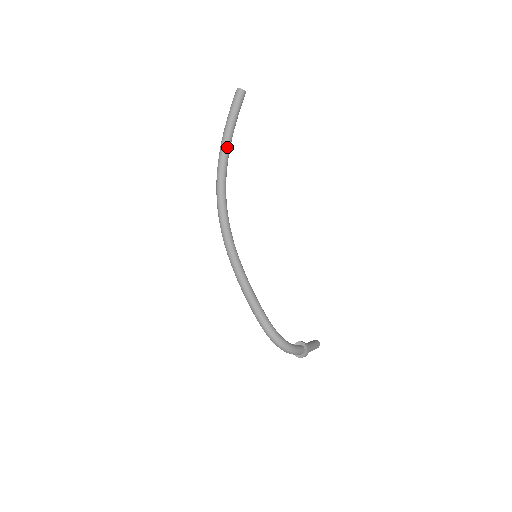
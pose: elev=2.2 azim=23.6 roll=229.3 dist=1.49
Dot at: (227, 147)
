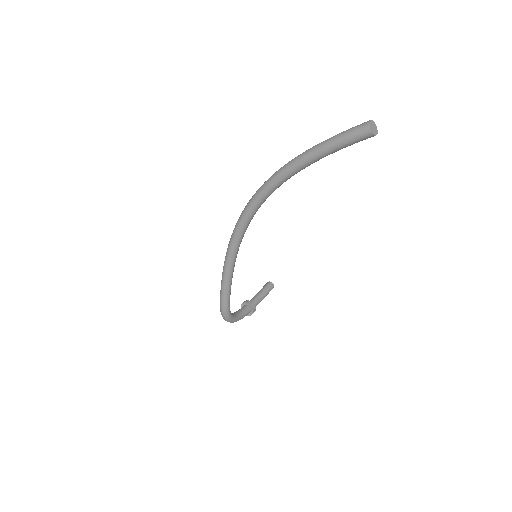
Dot at: (300, 169)
